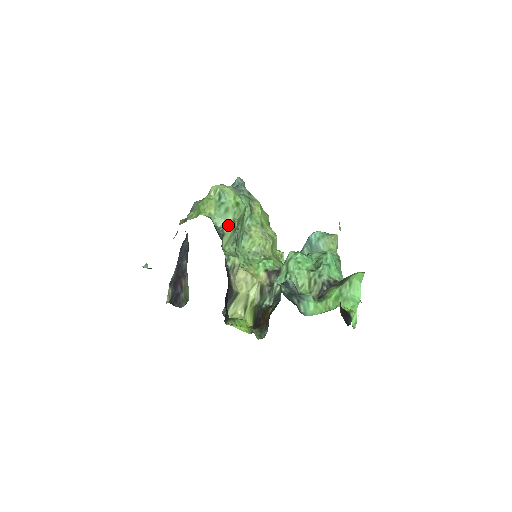
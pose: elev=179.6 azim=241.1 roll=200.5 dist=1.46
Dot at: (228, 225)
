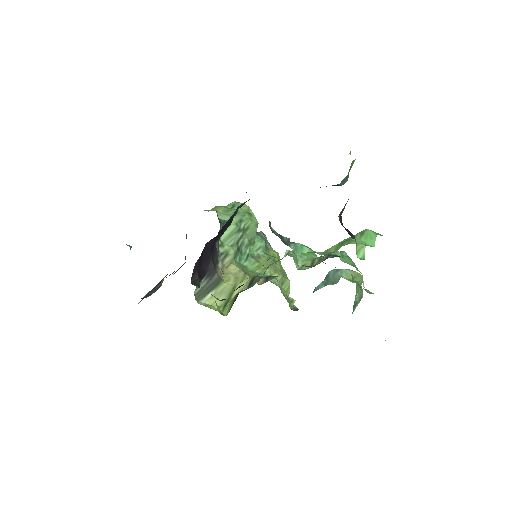
Dot at: (233, 220)
